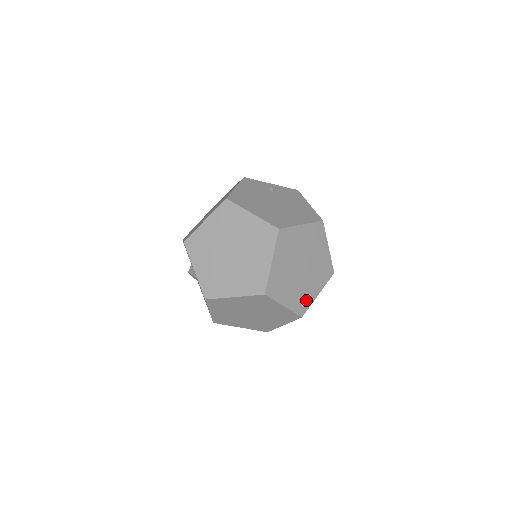
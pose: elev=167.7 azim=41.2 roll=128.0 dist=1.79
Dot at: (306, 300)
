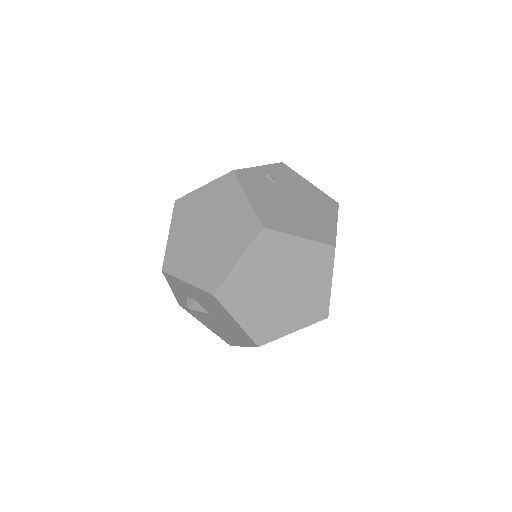
Dot at: occluded
